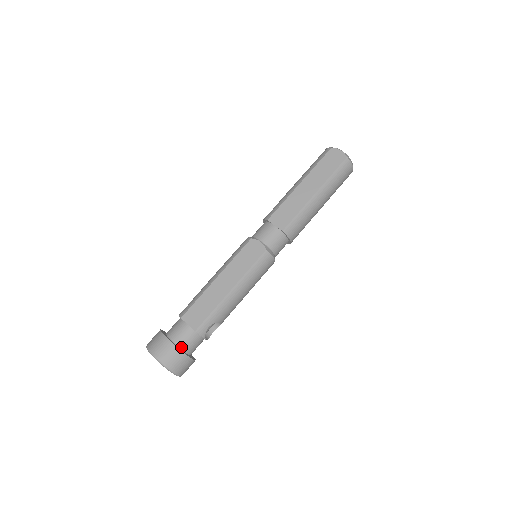
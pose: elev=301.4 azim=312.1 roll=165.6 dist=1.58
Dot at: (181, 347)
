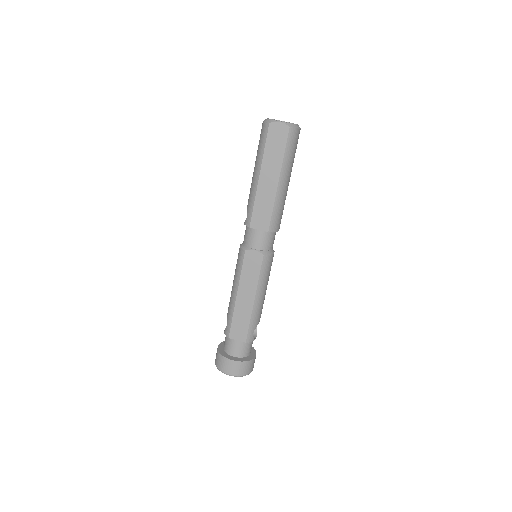
Dot at: (242, 357)
